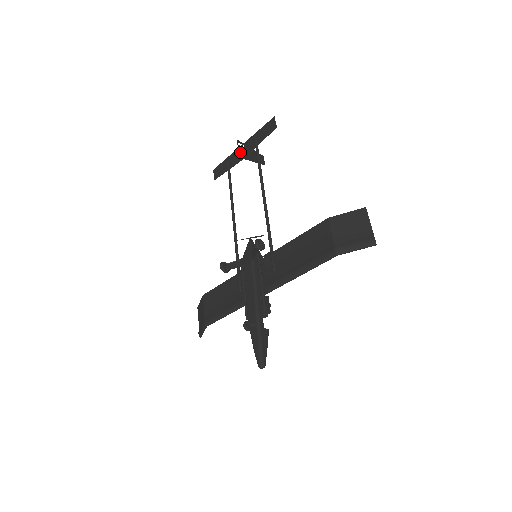
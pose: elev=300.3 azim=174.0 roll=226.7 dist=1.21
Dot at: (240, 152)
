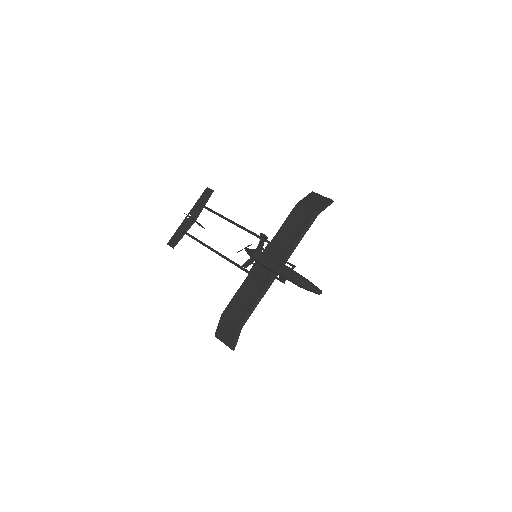
Dot at: (191, 217)
